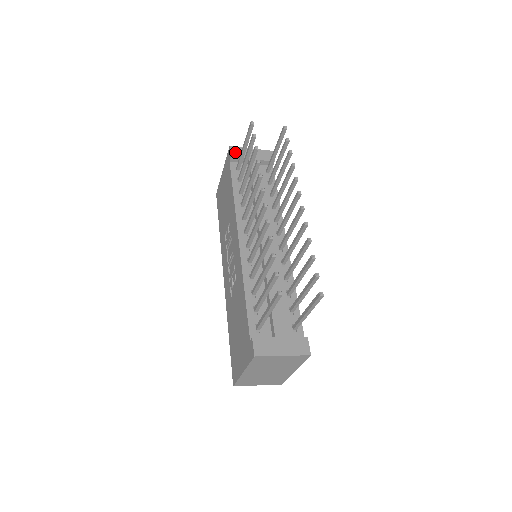
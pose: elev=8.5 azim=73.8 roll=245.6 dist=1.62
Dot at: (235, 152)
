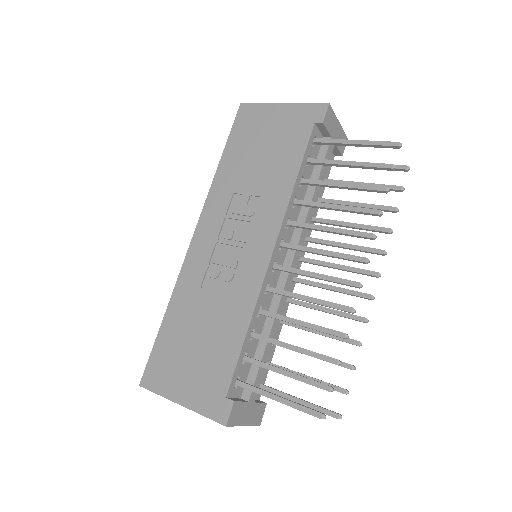
Dot at: (329, 117)
